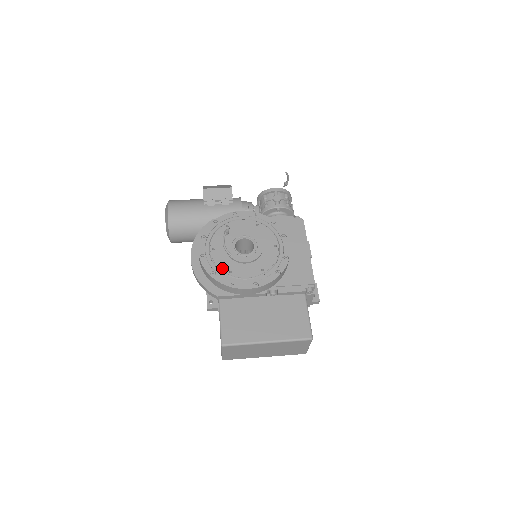
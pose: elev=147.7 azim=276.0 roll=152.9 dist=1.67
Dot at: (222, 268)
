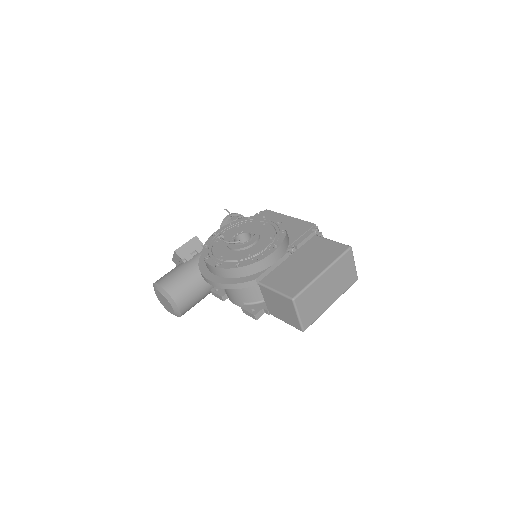
Dot at: (240, 258)
